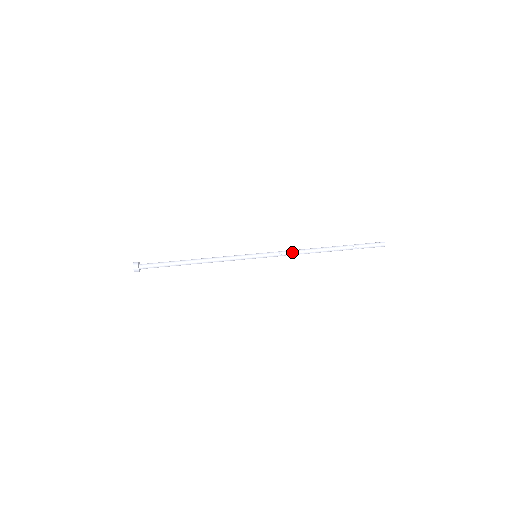
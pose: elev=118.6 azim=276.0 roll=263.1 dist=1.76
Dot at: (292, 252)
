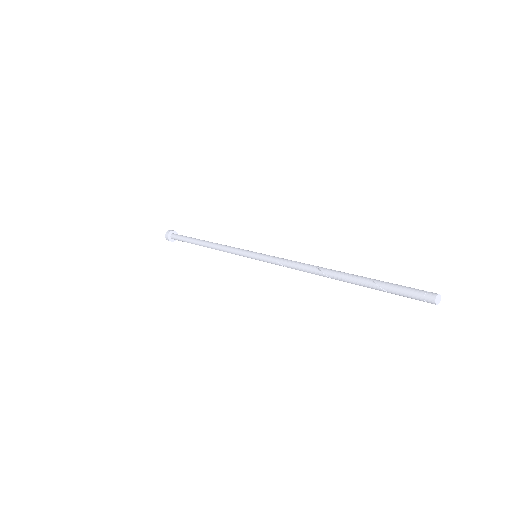
Dot at: (290, 263)
